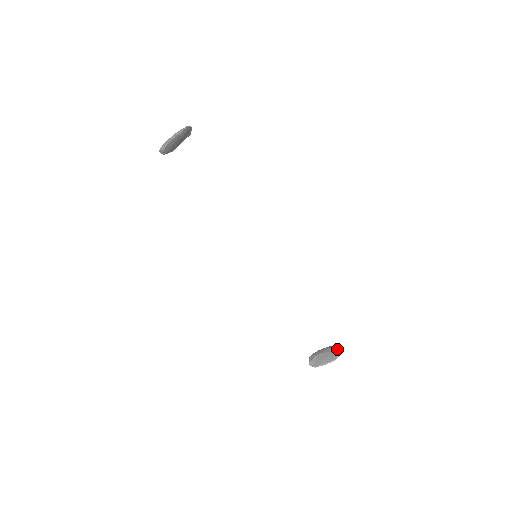
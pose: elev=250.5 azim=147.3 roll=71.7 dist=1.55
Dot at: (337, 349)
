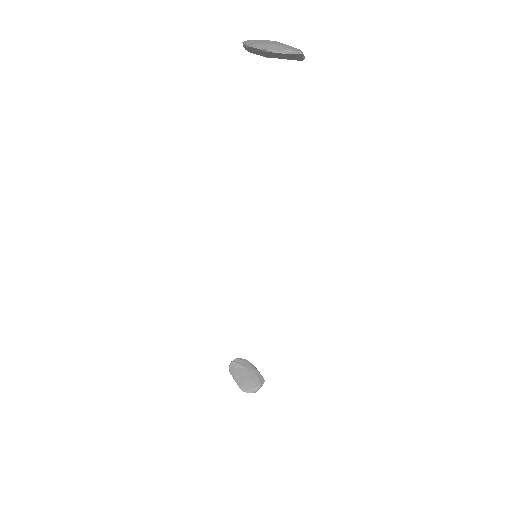
Dot at: (258, 387)
